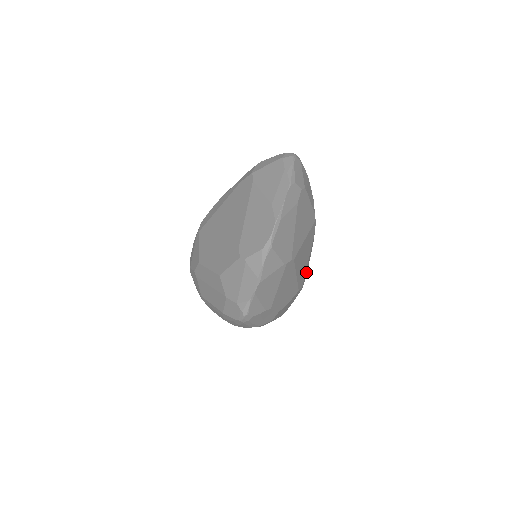
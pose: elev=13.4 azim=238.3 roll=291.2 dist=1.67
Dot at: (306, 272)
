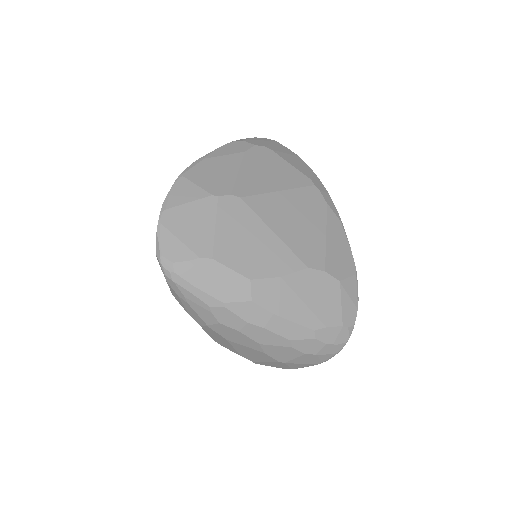
Dot at: (343, 262)
